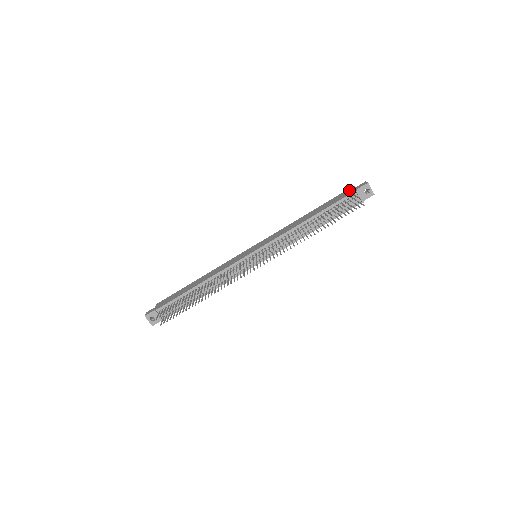
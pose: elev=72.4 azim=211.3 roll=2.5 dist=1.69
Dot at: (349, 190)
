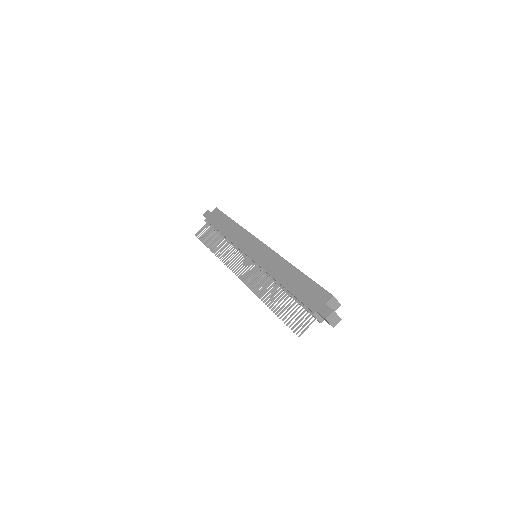
Dot at: (322, 298)
